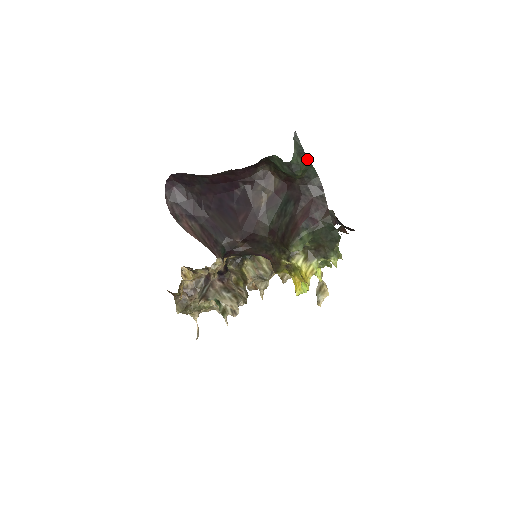
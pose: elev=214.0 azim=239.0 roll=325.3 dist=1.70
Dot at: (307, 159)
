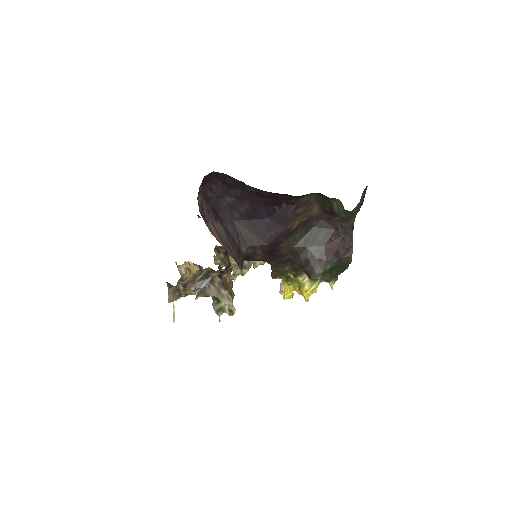
Dot at: (359, 207)
